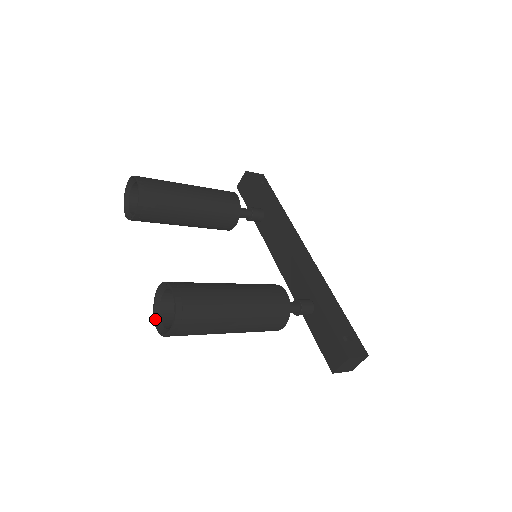
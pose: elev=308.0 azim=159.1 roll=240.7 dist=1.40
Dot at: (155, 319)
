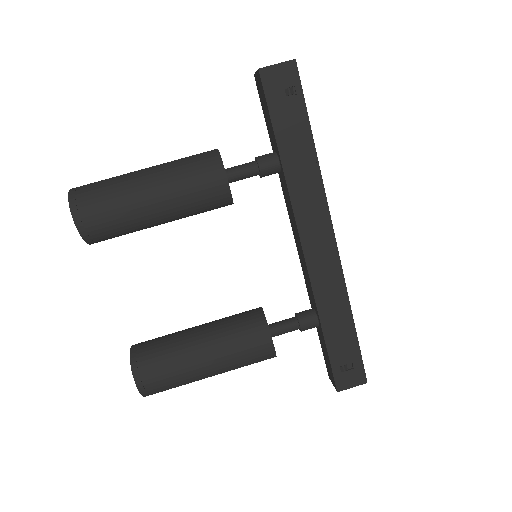
Dot at: occluded
